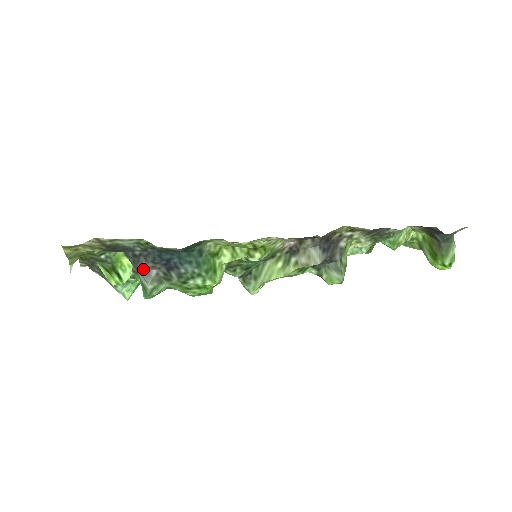
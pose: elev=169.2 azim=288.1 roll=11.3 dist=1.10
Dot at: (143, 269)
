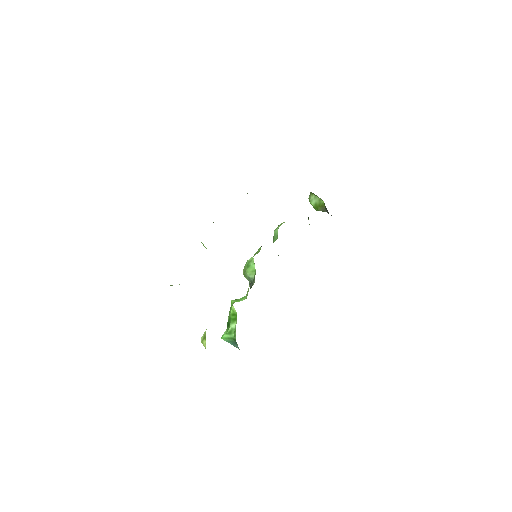
Dot at: occluded
